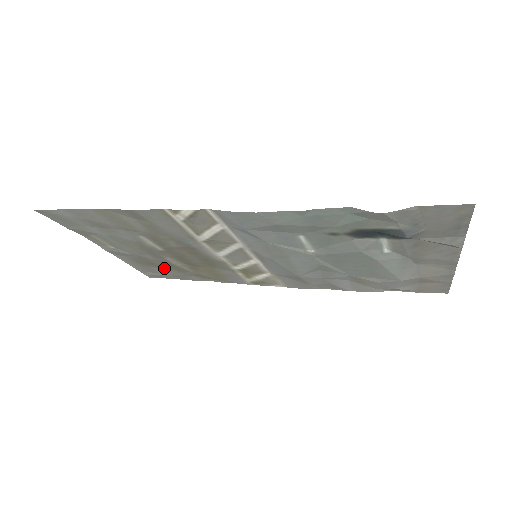
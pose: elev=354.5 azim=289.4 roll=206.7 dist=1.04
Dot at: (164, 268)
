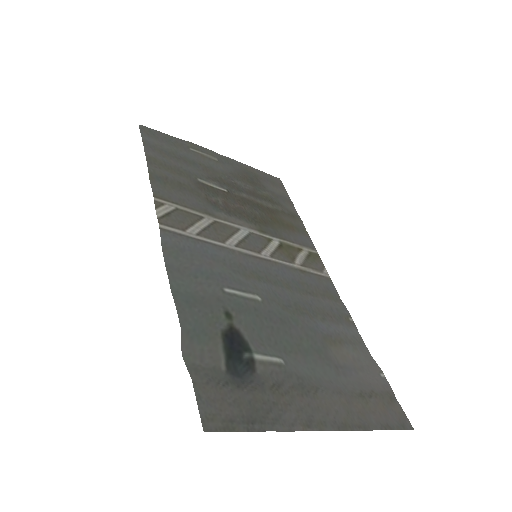
Dot at: (264, 189)
